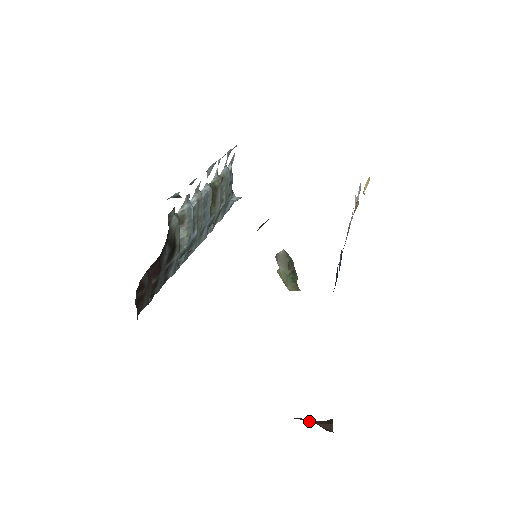
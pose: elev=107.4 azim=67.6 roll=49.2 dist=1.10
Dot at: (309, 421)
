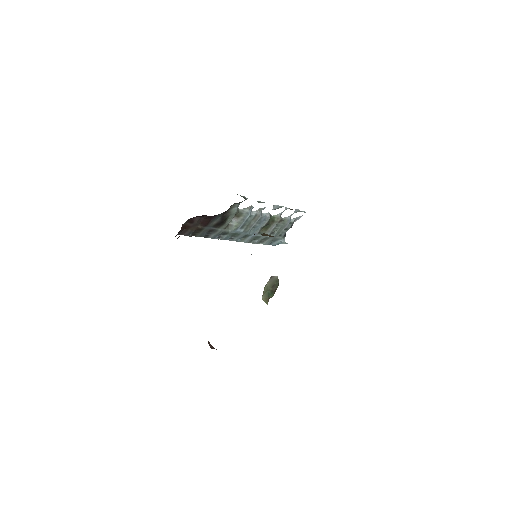
Dot at: occluded
